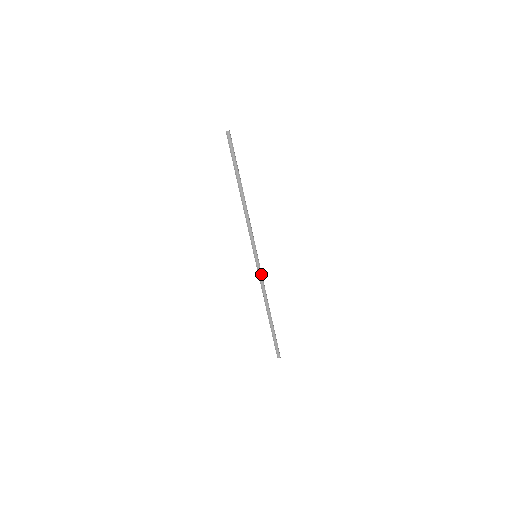
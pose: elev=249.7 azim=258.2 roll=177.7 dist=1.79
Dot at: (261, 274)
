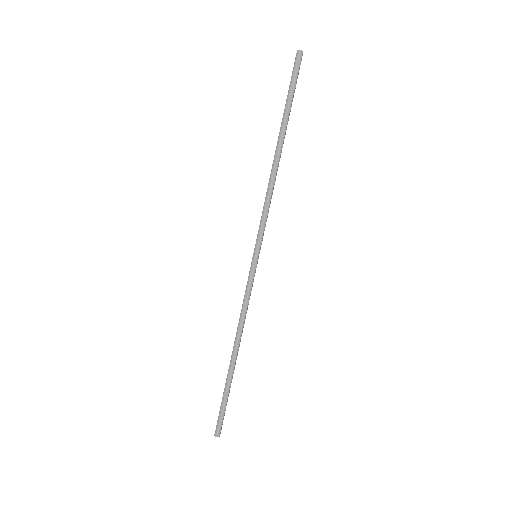
Dot at: (251, 287)
